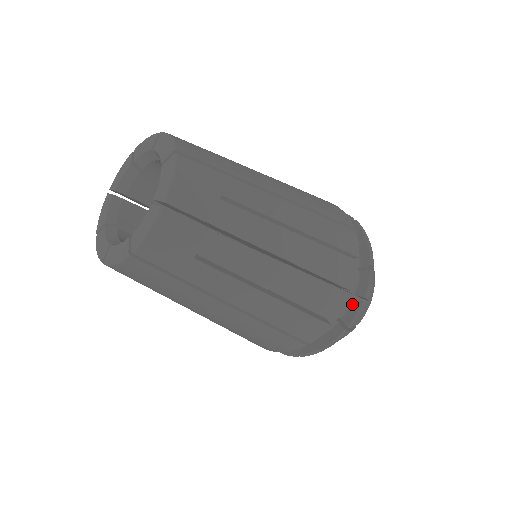
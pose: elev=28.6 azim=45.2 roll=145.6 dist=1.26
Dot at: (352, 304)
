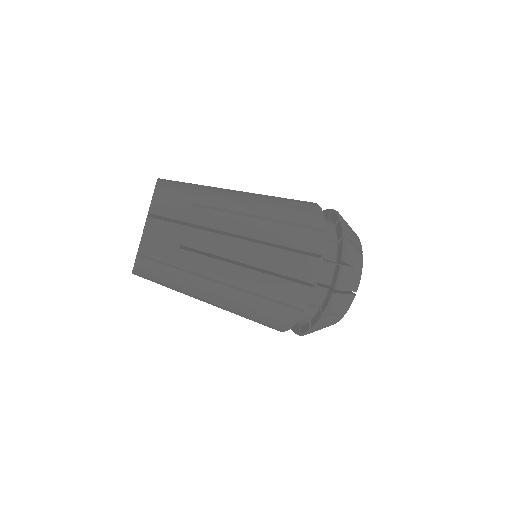
Dot at: (336, 229)
